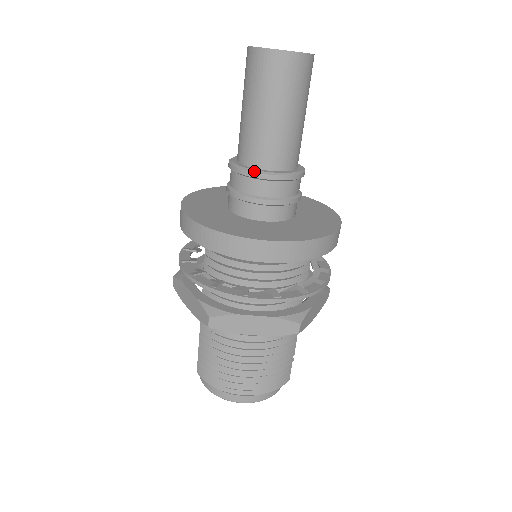
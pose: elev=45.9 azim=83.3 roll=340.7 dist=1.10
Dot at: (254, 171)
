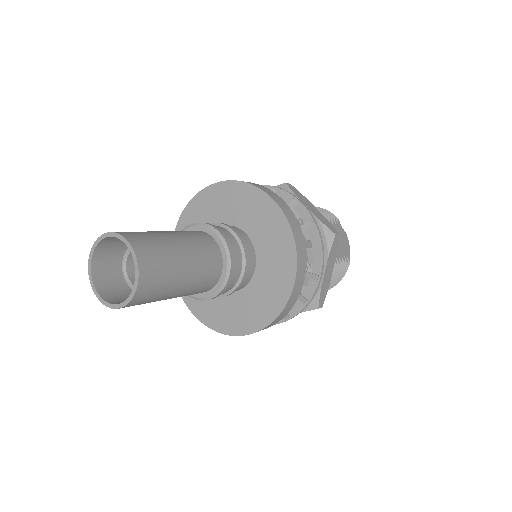
Dot at: (196, 299)
